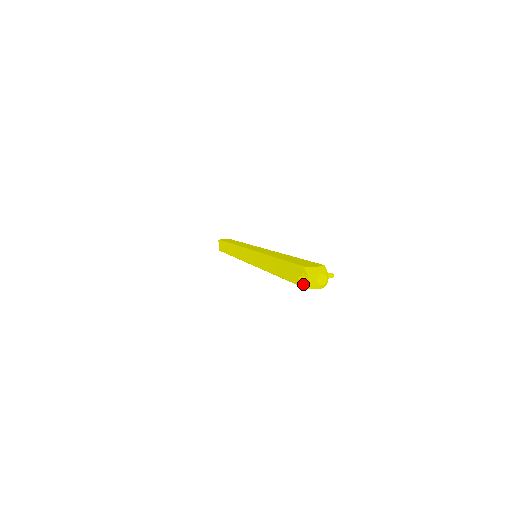
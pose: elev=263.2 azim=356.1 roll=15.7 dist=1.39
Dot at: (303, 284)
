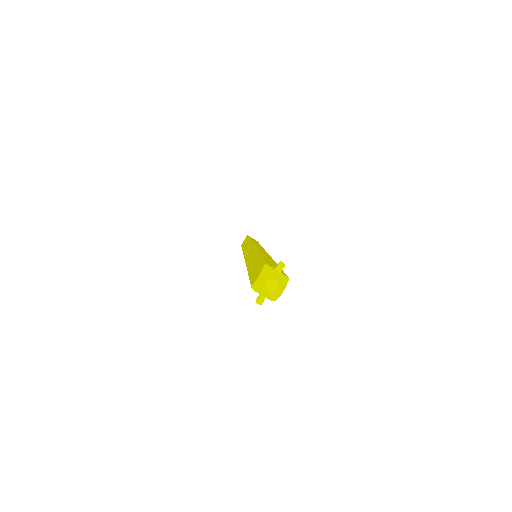
Dot at: occluded
